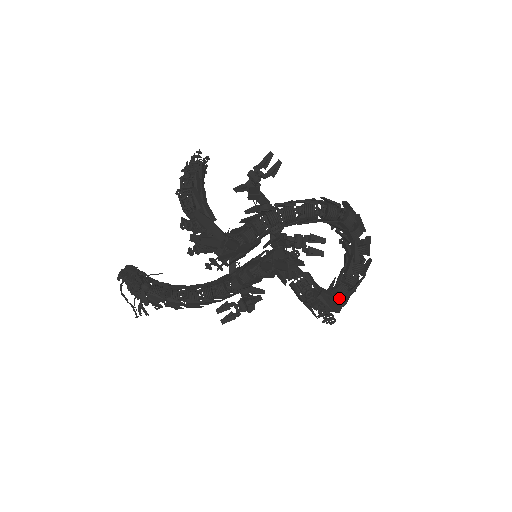
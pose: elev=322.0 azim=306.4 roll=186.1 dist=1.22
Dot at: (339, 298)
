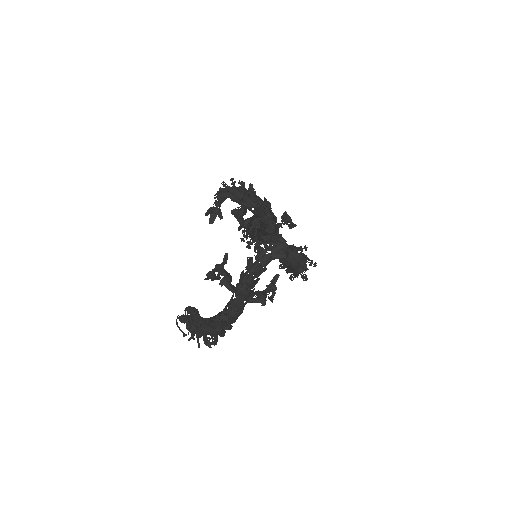
Dot at: occluded
